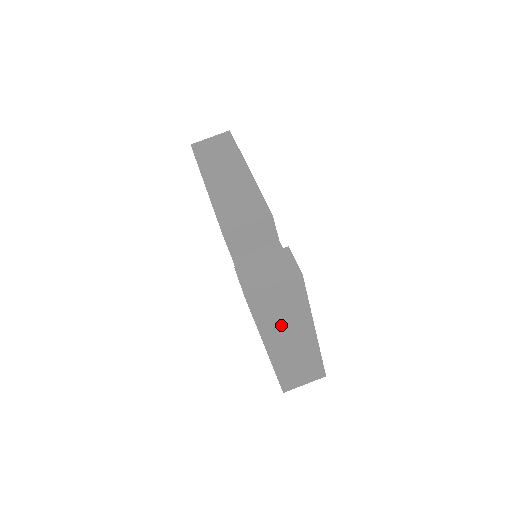
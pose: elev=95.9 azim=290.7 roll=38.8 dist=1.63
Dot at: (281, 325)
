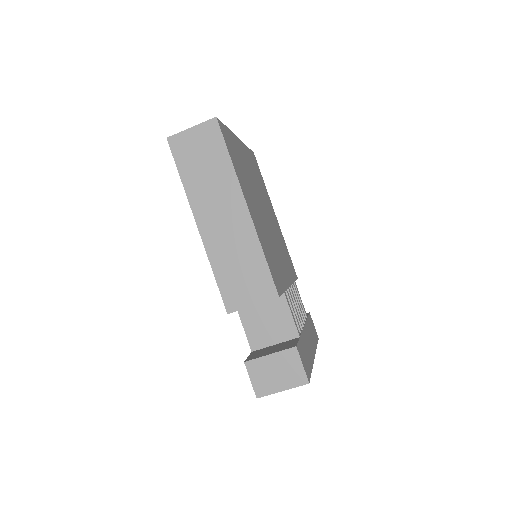
Dot at: occluded
